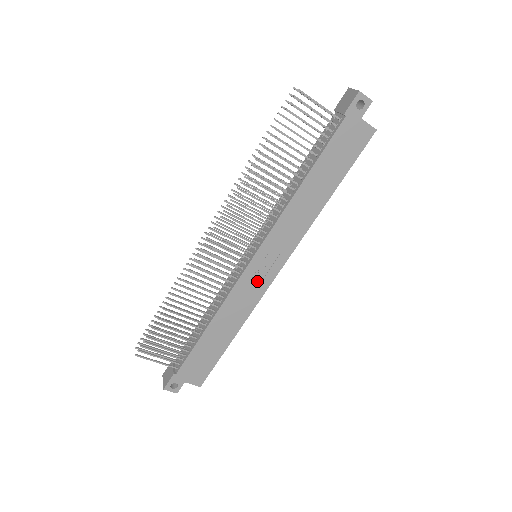
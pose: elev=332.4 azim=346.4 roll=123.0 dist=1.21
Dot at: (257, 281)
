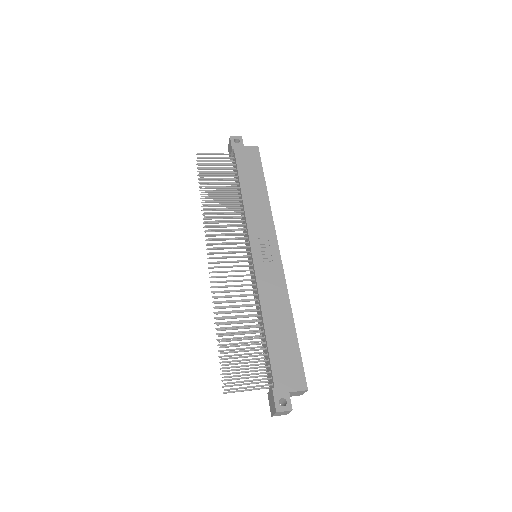
Dot at: (270, 266)
